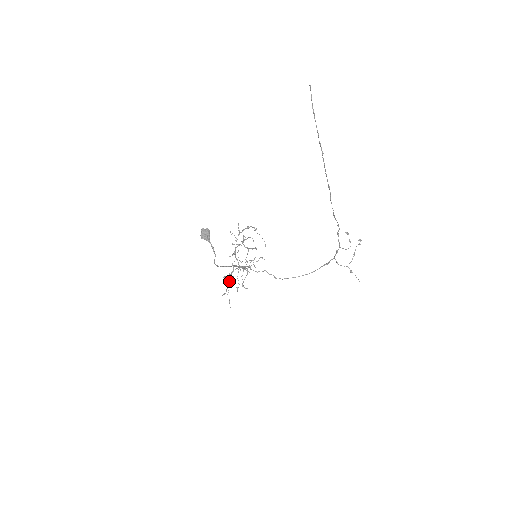
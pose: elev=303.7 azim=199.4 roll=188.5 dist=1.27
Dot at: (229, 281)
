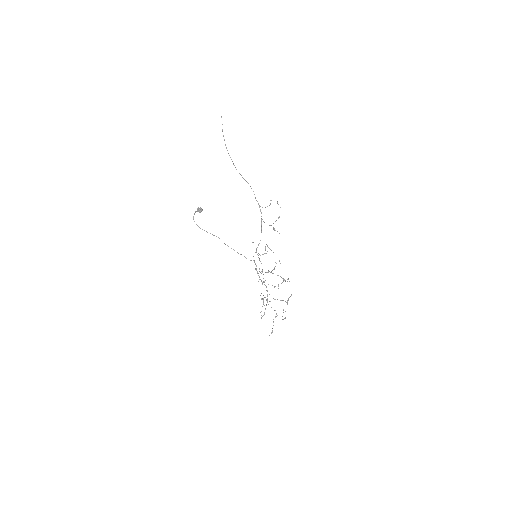
Dot at: occluded
